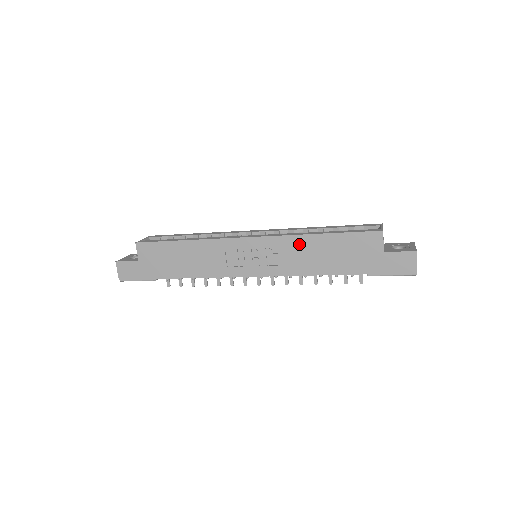
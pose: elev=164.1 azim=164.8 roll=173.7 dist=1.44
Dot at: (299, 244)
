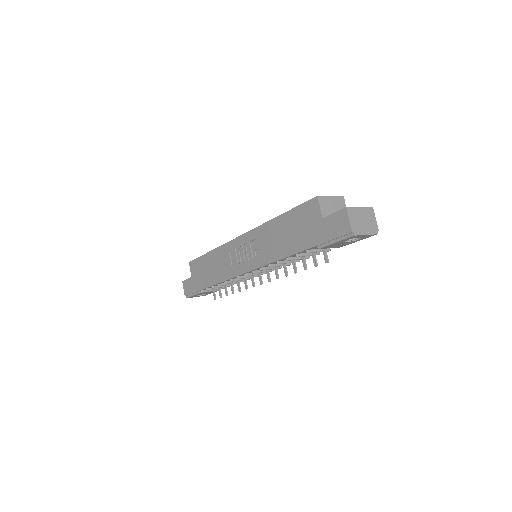
Dot at: (267, 231)
